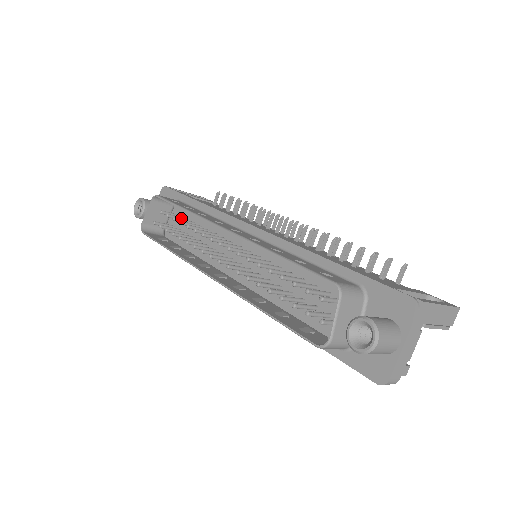
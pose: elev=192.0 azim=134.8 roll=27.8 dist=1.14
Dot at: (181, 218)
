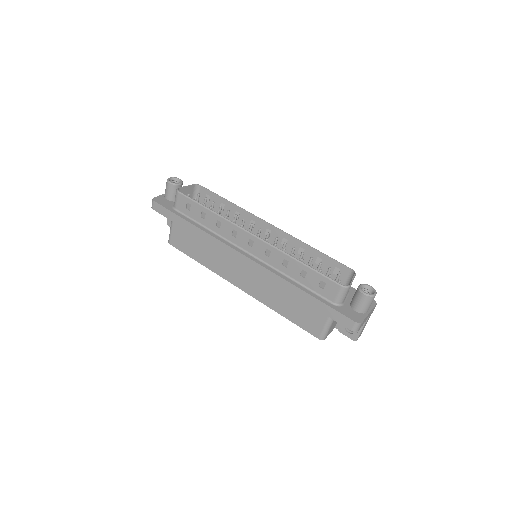
Dot at: occluded
